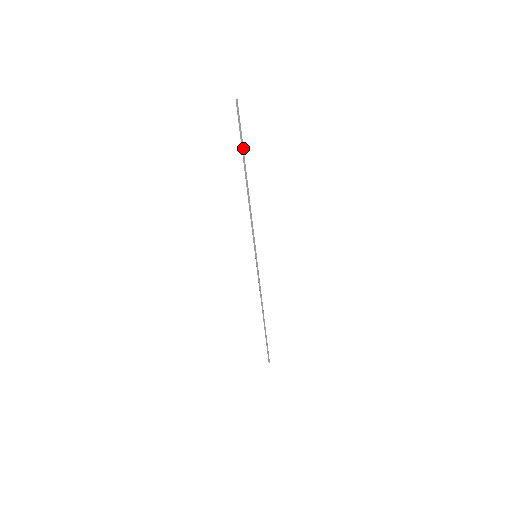
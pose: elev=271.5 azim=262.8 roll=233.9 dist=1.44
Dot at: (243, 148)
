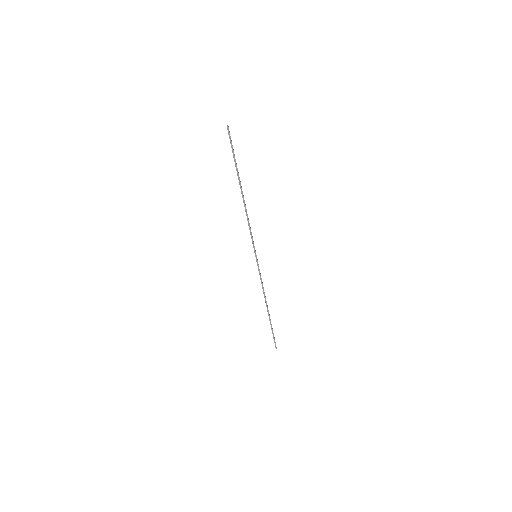
Dot at: (236, 165)
